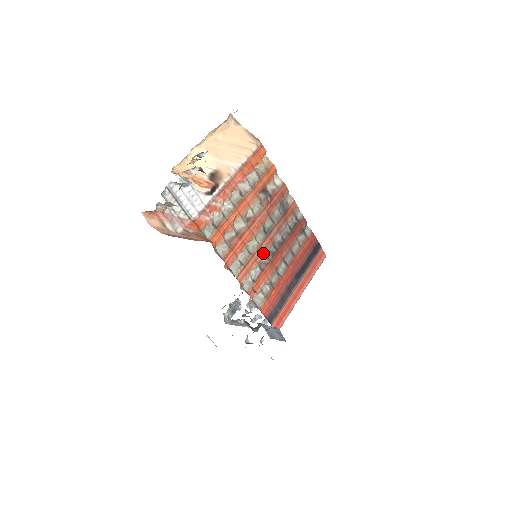
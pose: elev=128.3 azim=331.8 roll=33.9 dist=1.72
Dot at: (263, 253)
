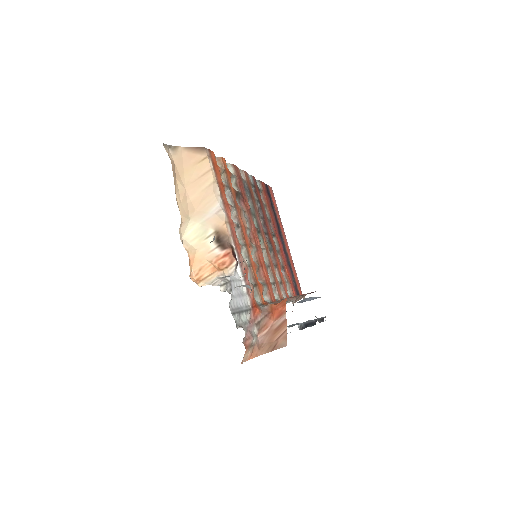
Dot at: (269, 252)
